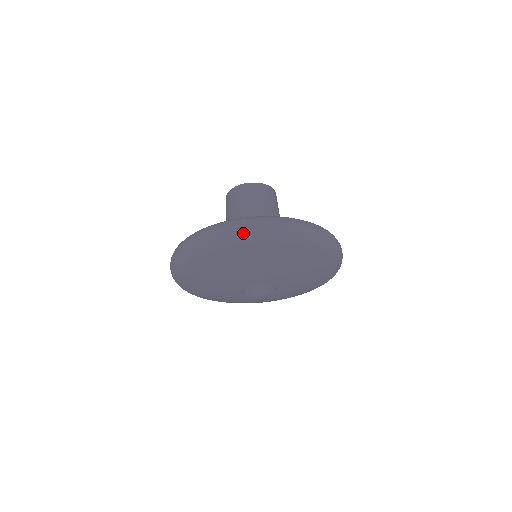
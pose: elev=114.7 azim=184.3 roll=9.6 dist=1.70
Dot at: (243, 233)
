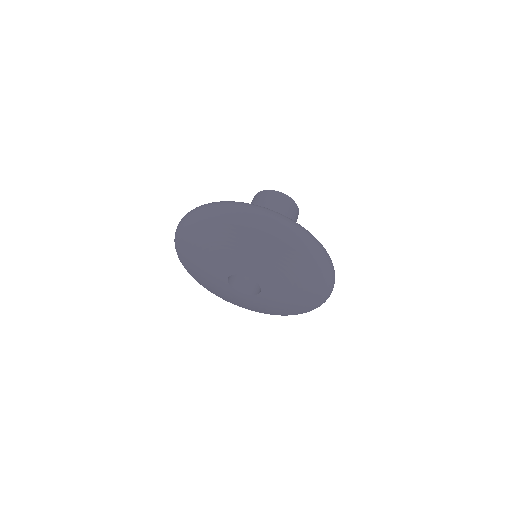
Dot at: (197, 214)
